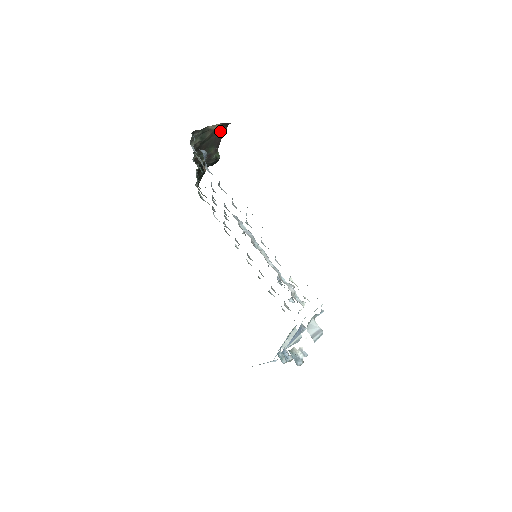
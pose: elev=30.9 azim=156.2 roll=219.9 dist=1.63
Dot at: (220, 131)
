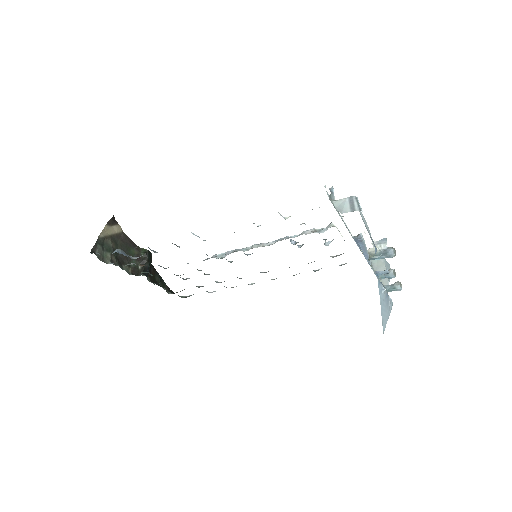
Dot at: (117, 232)
